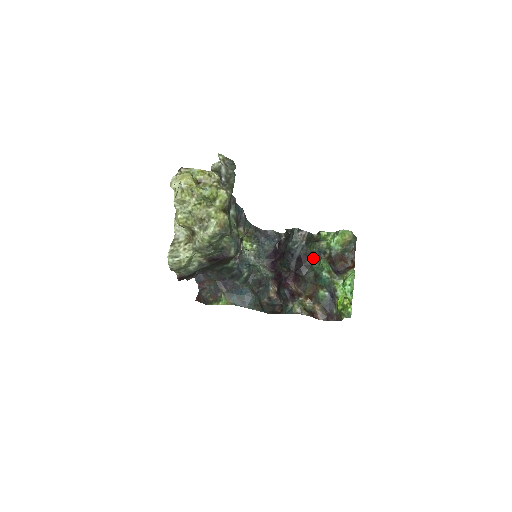
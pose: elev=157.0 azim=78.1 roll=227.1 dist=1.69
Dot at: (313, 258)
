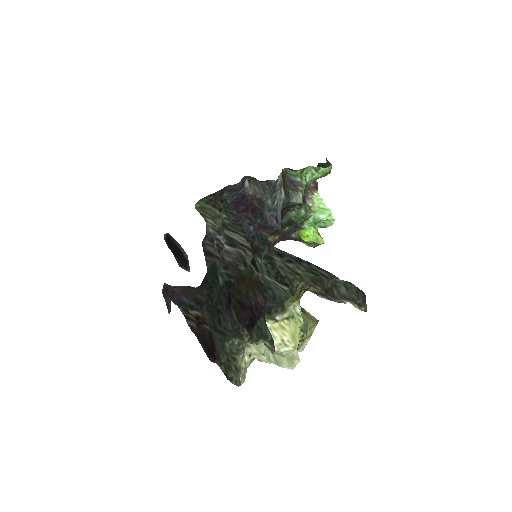
Dot at: (291, 208)
